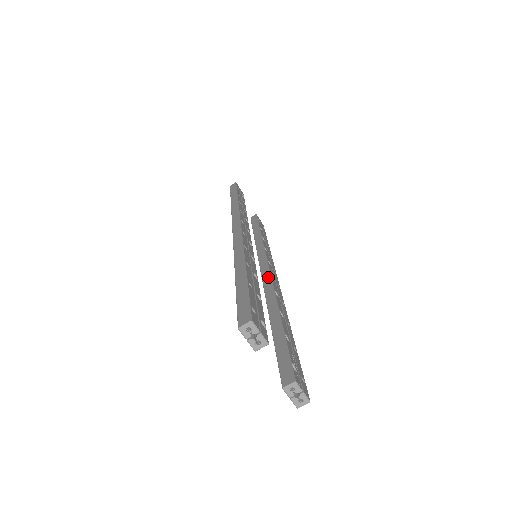
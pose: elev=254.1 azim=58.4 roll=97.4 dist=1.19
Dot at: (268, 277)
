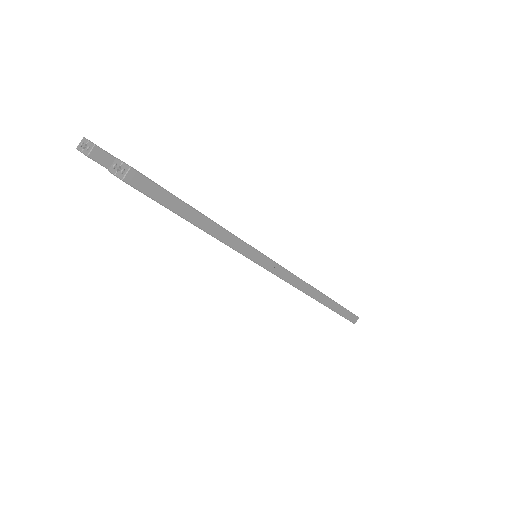
Dot at: occluded
